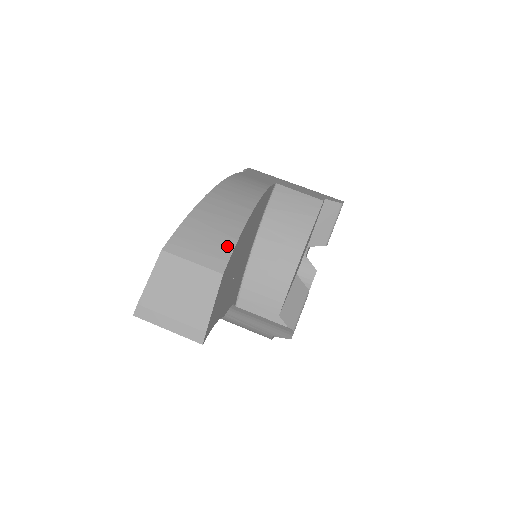
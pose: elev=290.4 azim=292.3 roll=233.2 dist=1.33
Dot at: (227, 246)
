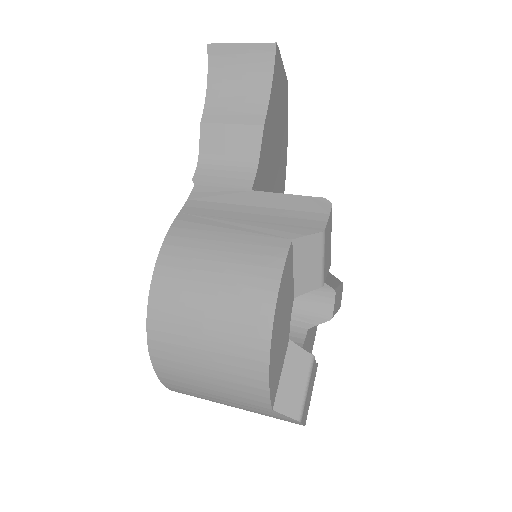
Dot at: occluded
